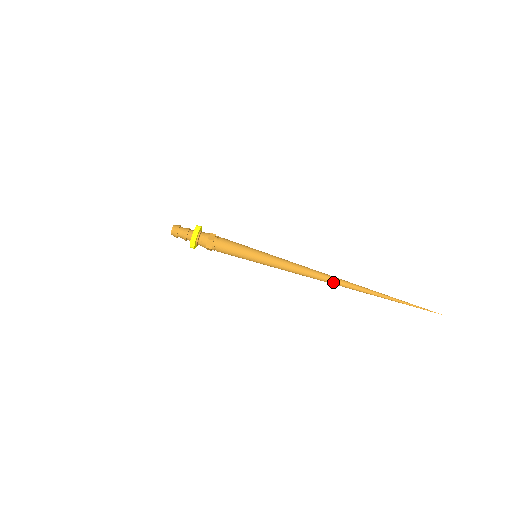
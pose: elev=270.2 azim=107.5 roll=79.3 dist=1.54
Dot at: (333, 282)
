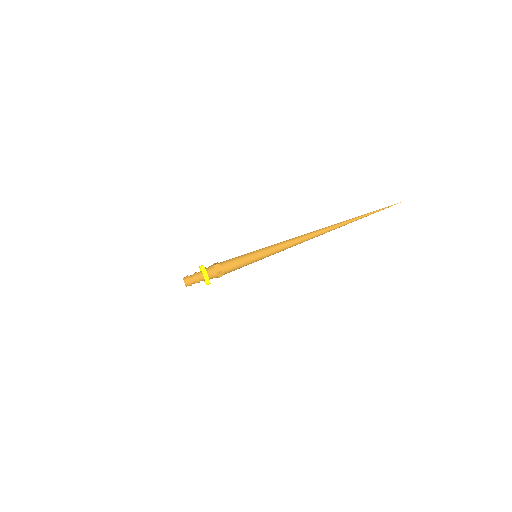
Dot at: (319, 232)
